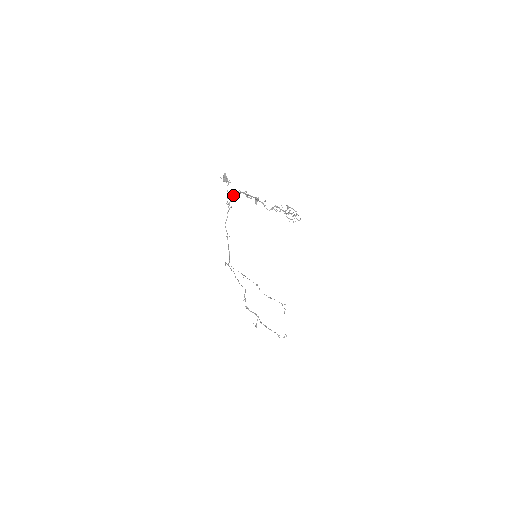
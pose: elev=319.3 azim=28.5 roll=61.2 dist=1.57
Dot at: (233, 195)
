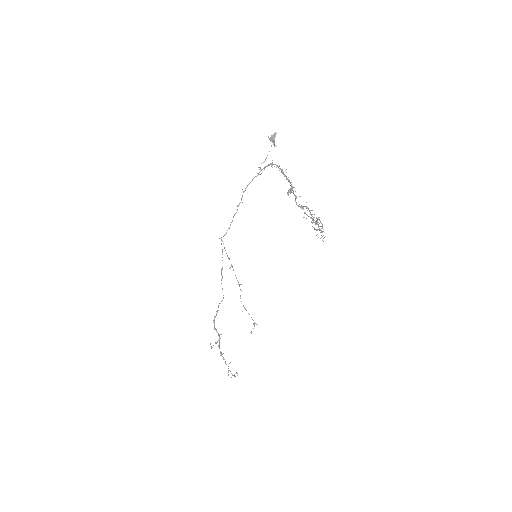
Dot at: (271, 164)
